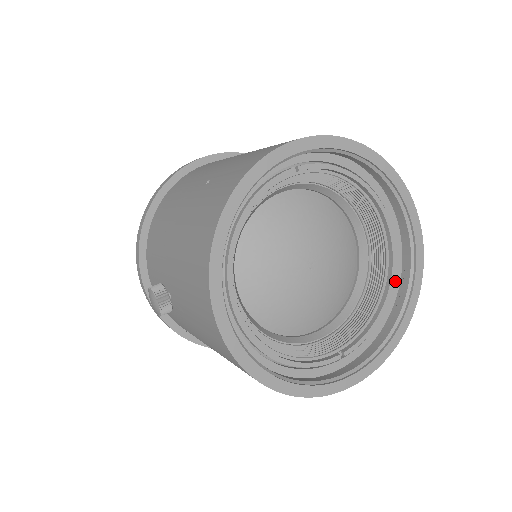
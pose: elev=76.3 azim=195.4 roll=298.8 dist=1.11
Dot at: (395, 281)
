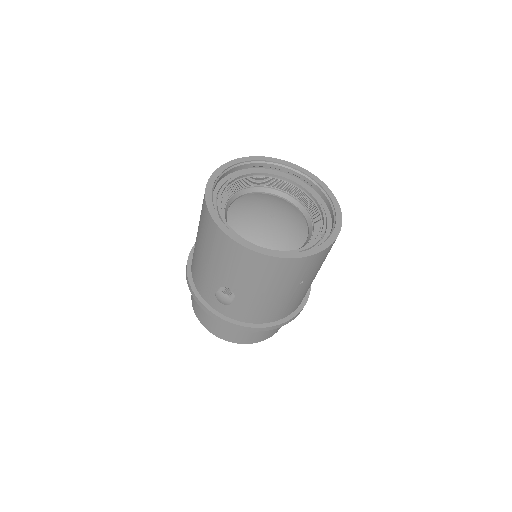
Dot at: (316, 196)
